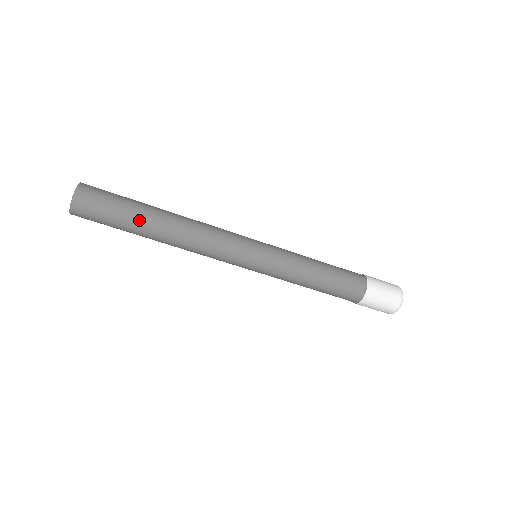
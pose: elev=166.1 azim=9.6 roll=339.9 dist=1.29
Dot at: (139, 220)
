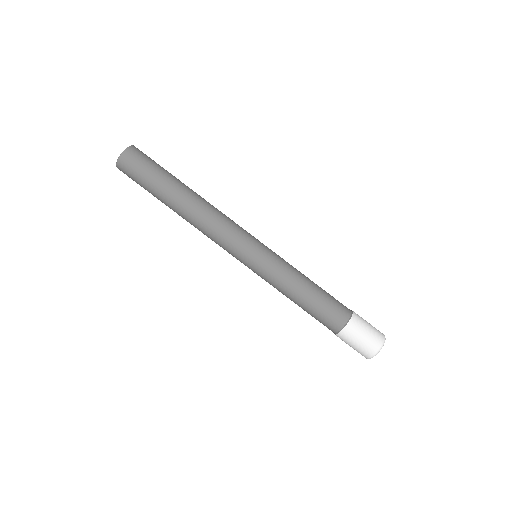
Dot at: (164, 191)
